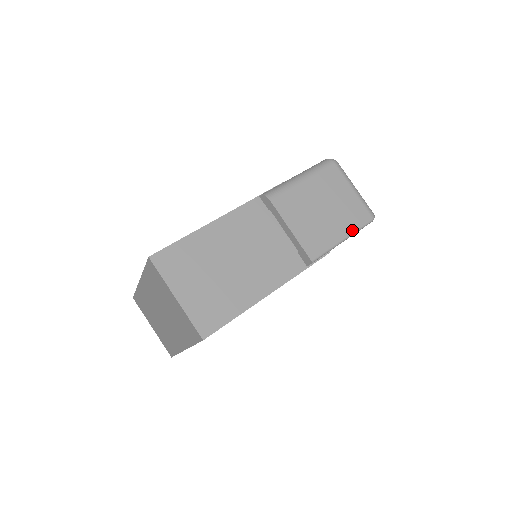
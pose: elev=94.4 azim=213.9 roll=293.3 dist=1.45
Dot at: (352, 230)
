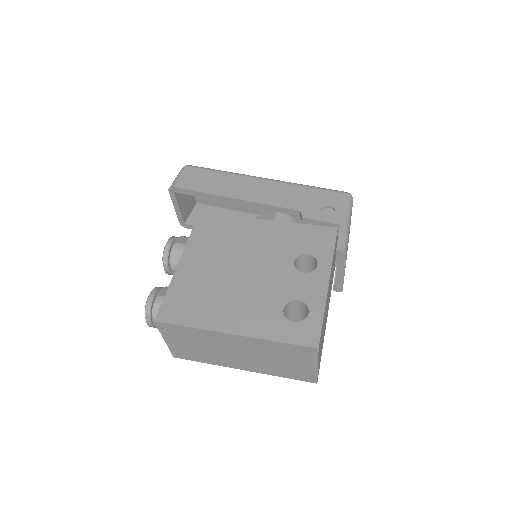
Dot at: occluded
